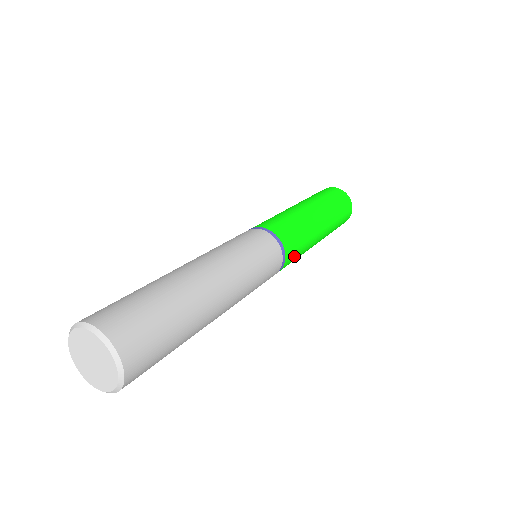
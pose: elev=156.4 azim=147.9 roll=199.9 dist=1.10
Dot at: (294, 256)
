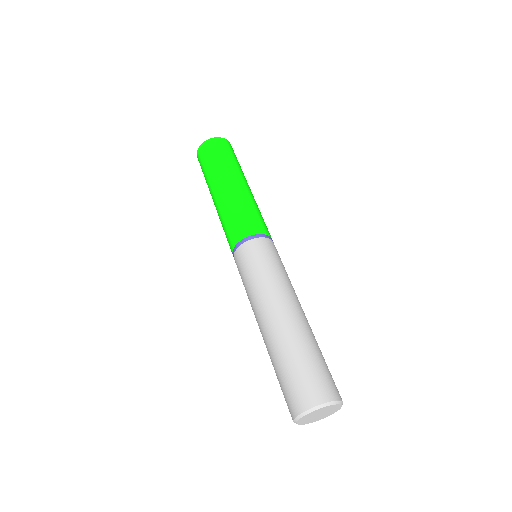
Dot at: occluded
